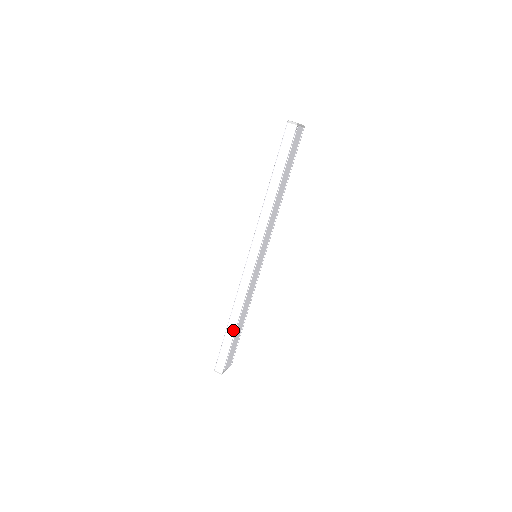
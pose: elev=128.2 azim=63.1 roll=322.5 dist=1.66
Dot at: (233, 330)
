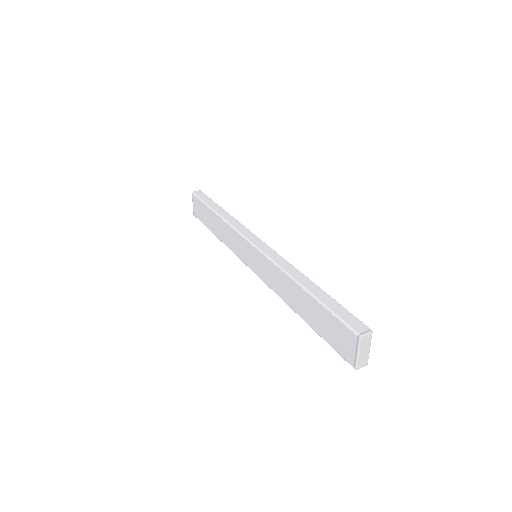
Dot at: (316, 287)
